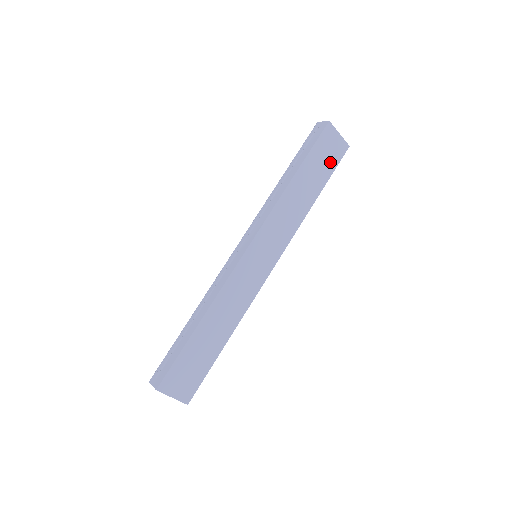
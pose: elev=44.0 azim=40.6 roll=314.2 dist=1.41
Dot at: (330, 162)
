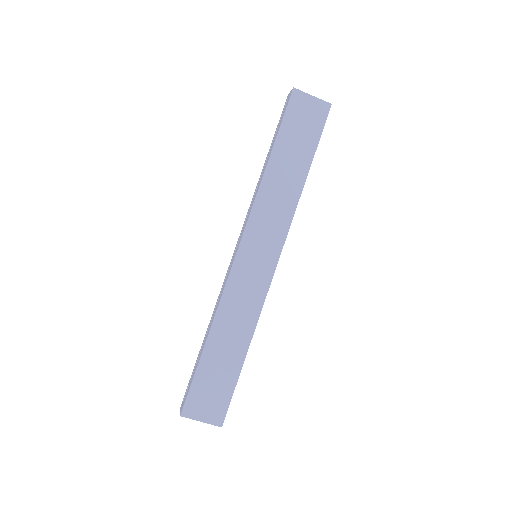
Dot at: (311, 130)
